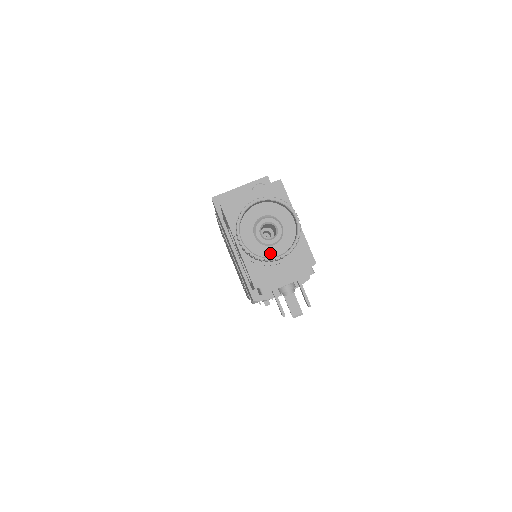
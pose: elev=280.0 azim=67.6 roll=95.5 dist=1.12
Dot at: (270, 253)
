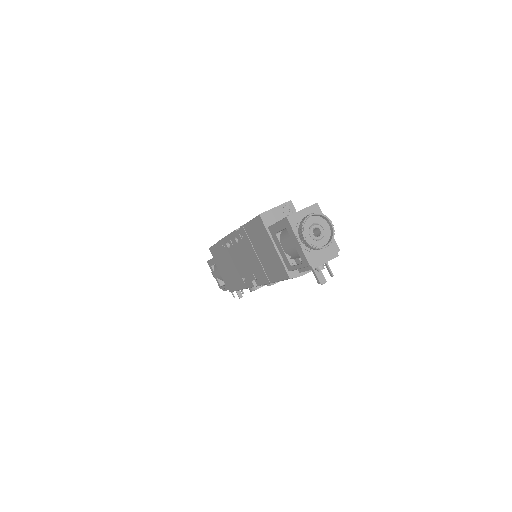
Dot at: (319, 245)
